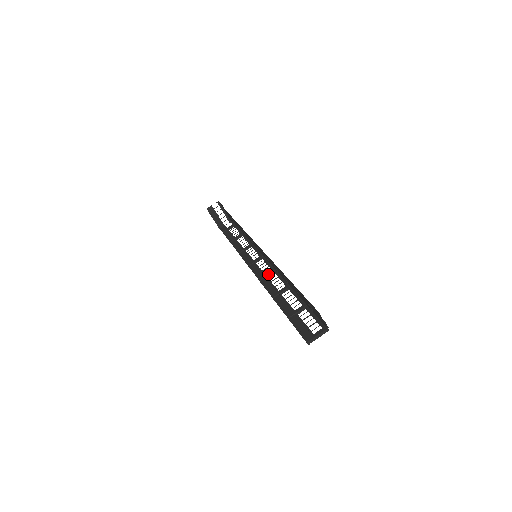
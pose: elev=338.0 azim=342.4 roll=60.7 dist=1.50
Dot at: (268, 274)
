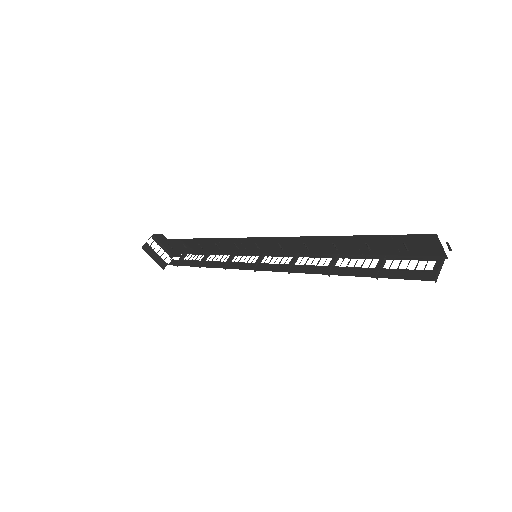
Dot at: (293, 261)
